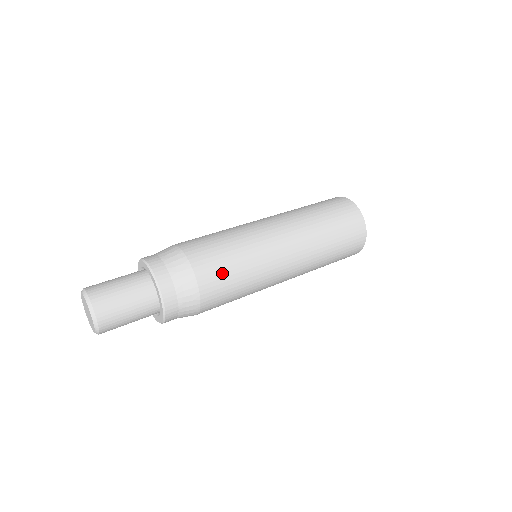
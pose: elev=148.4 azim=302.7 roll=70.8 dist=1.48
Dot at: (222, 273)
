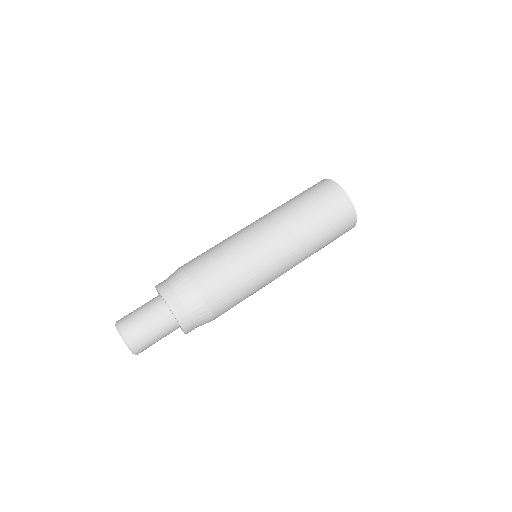
Dot at: (229, 297)
